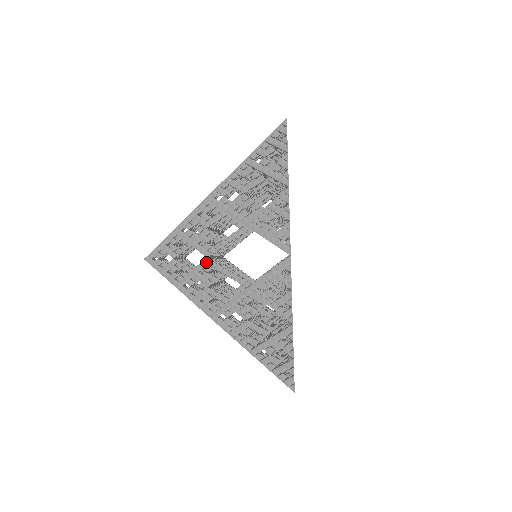
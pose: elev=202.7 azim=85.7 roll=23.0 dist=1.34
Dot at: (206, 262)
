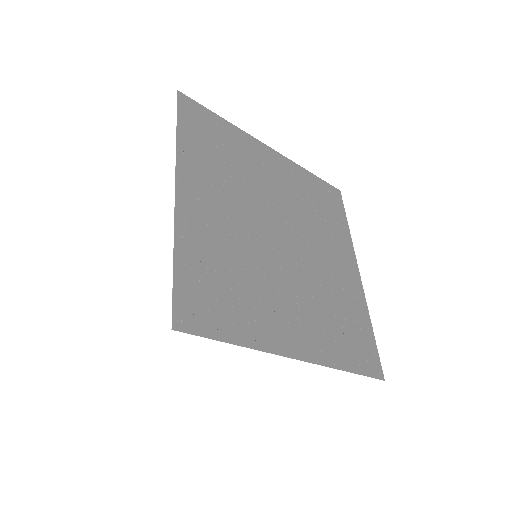
Dot at: occluded
